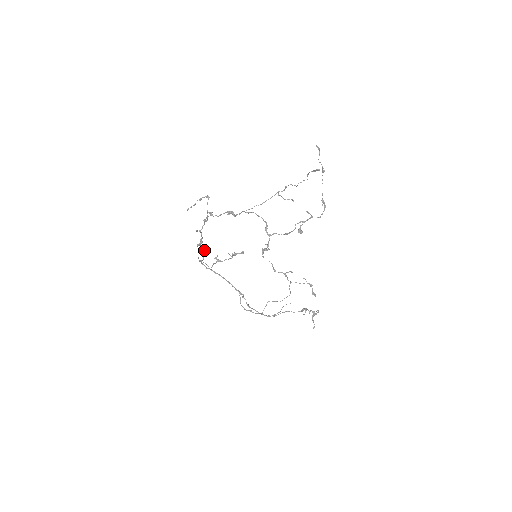
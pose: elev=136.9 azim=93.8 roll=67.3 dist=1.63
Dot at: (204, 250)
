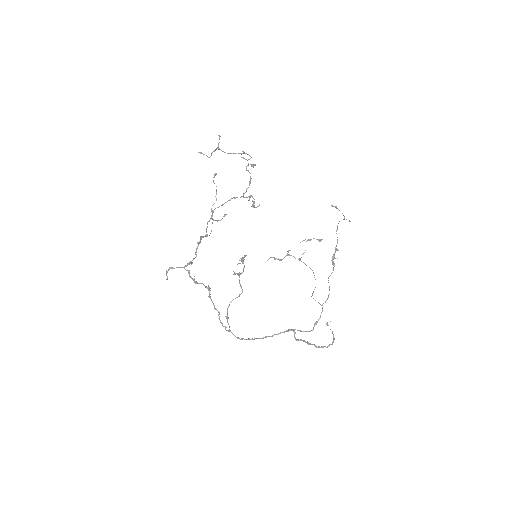
Dot at: occluded
